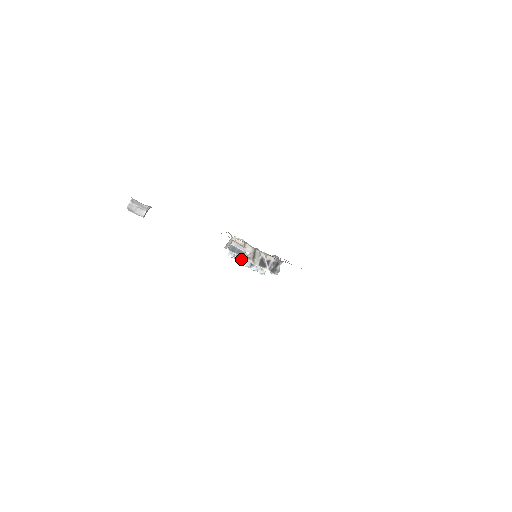
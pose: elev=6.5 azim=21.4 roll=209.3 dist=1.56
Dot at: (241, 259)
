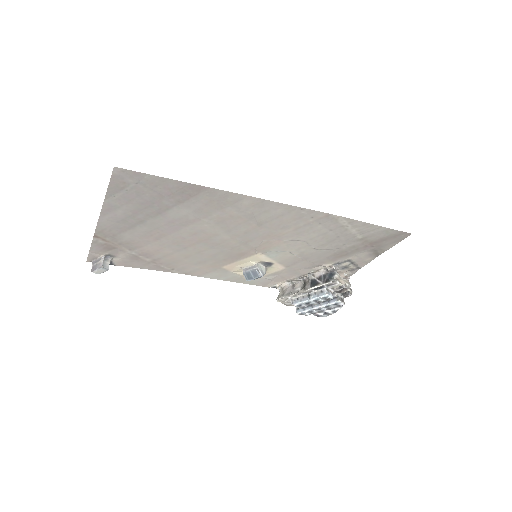
Dot at: (297, 299)
